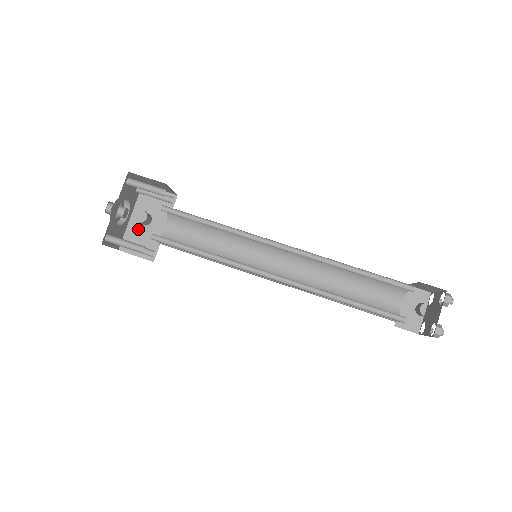
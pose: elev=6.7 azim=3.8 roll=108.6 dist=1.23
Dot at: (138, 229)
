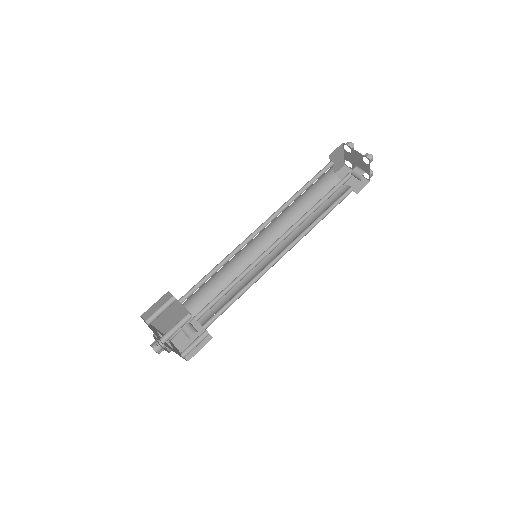
Dot at: (166, 323)
